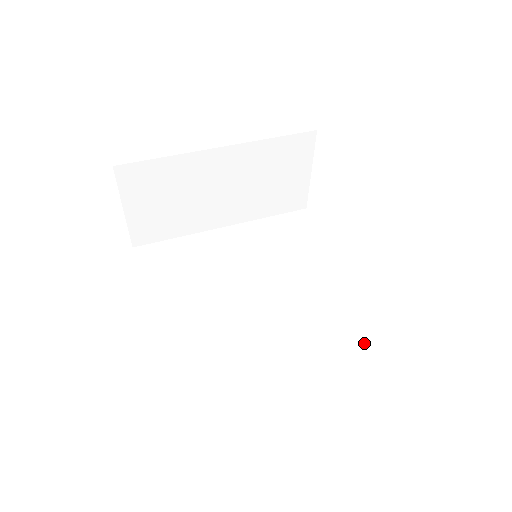
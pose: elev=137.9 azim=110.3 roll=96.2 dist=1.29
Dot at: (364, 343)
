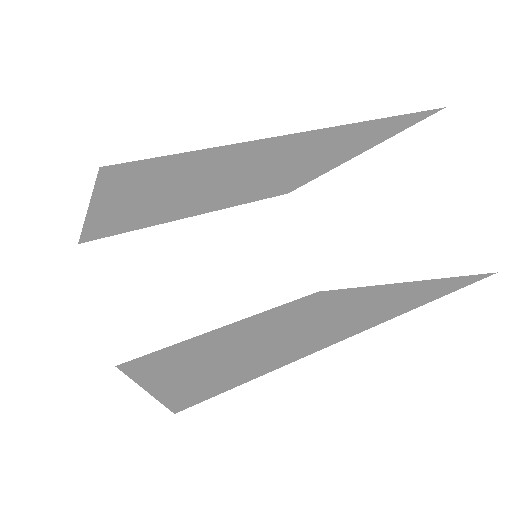
Dot at: (447, 288)
